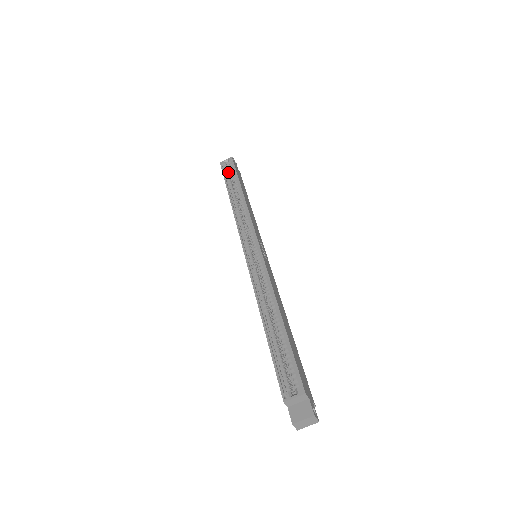
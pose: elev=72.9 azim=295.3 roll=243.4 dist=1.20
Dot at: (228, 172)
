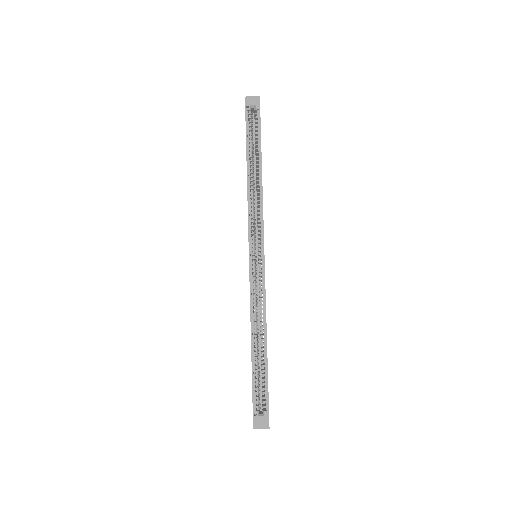
Dot at: (251, 126)
